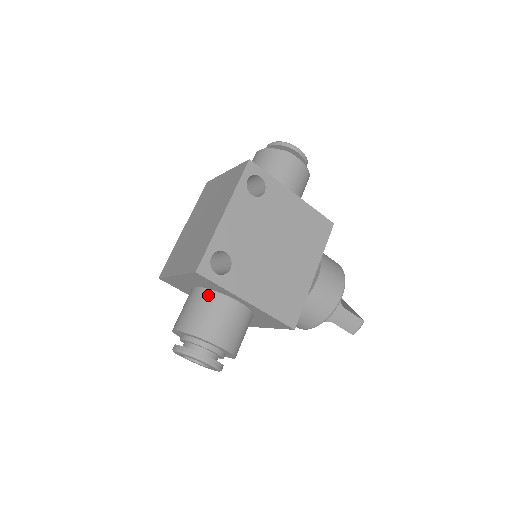
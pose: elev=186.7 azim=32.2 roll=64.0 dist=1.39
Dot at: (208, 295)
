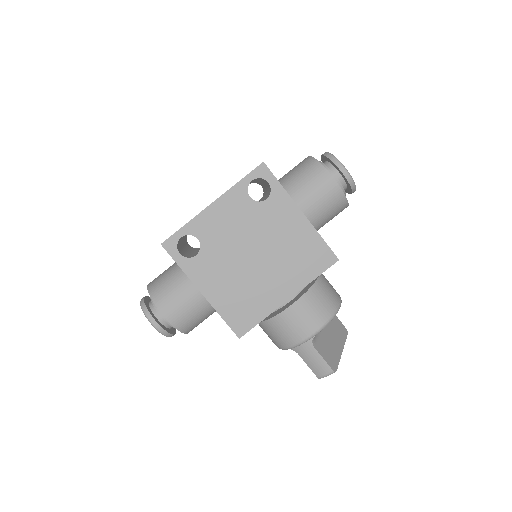
Dot at: (179, 269)
